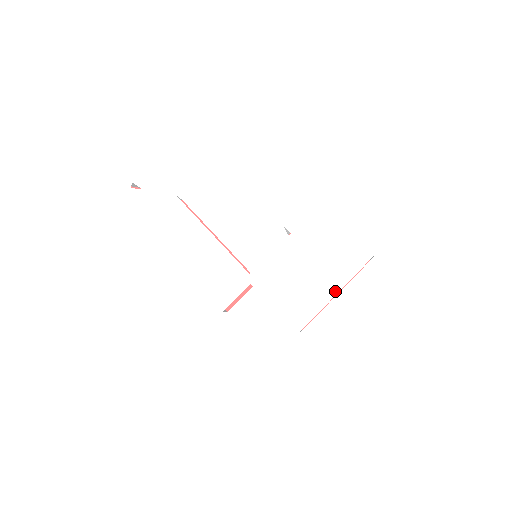
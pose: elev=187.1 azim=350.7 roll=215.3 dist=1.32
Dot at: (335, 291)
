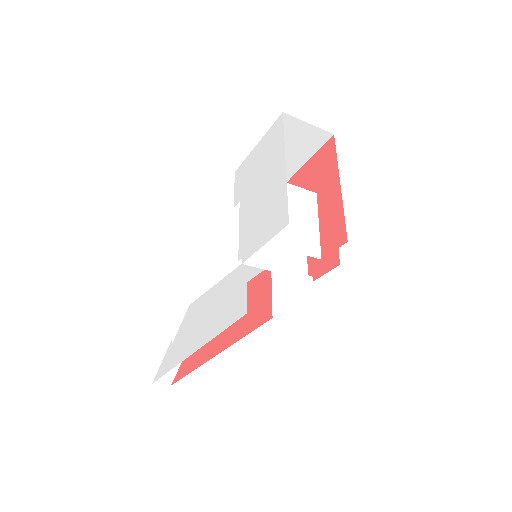
Dot at: (283, 166)
